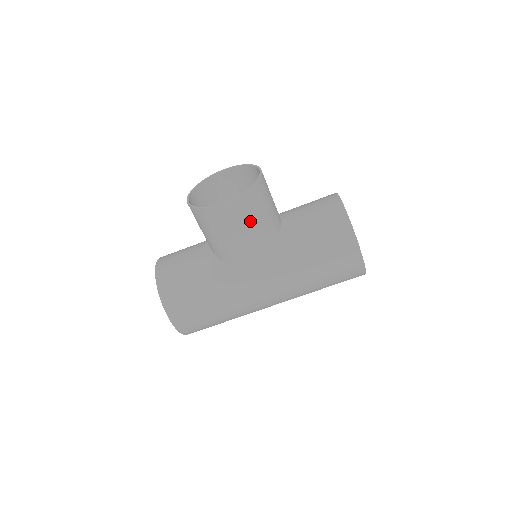
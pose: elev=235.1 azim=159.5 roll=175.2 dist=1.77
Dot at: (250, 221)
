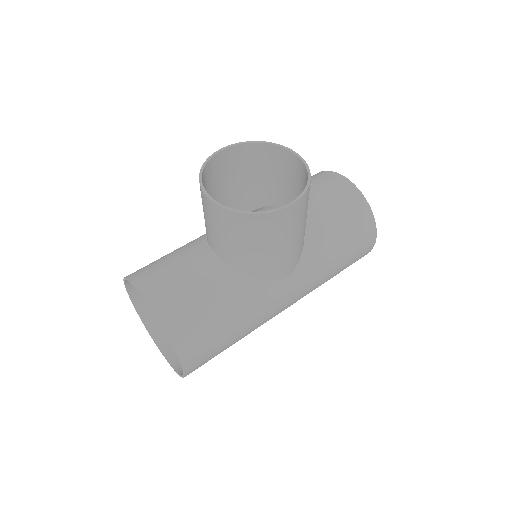
Dot at: (301, 222)
